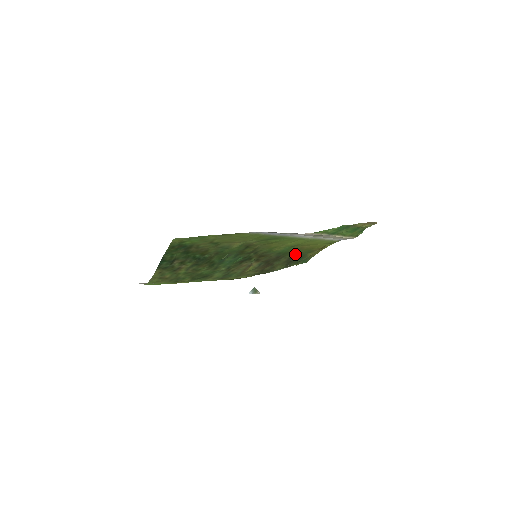
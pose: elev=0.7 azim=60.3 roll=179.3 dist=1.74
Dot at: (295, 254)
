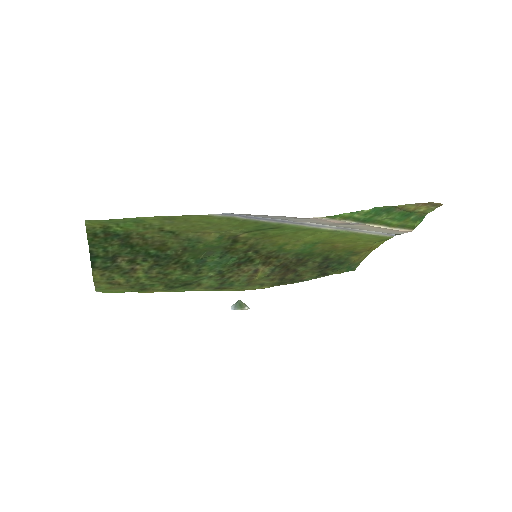
Dot at: (328, 256)
